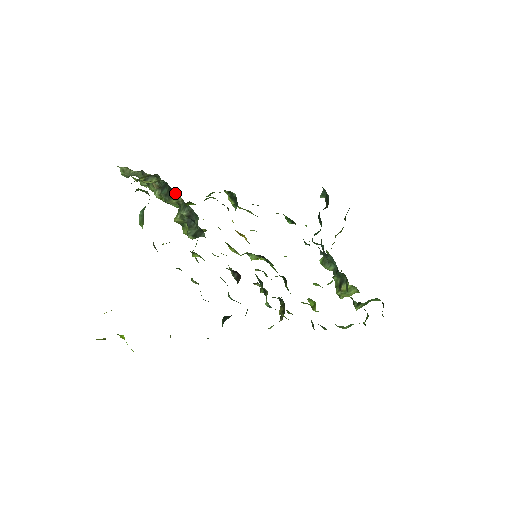
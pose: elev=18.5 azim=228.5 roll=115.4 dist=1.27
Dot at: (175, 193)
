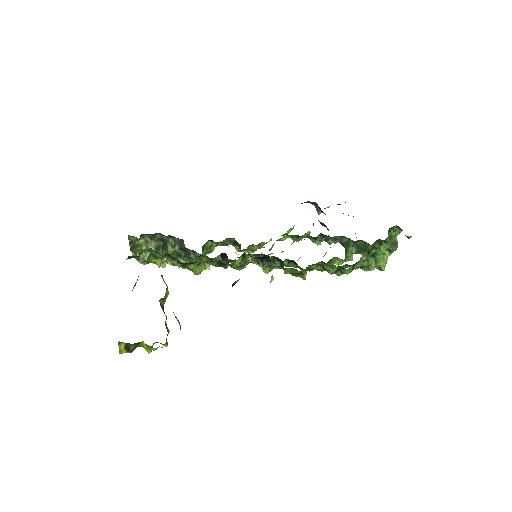
Dot at: (162, 236)
